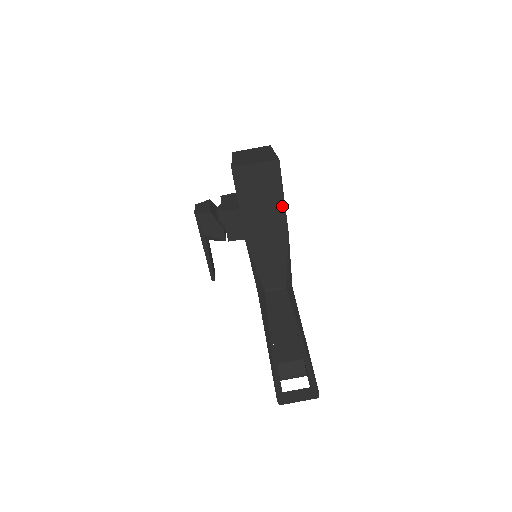
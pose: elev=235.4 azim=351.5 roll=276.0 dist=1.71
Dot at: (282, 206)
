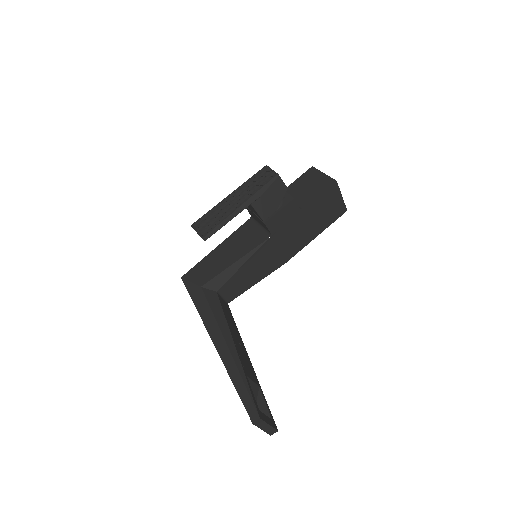
Dot at: (310, 240)
